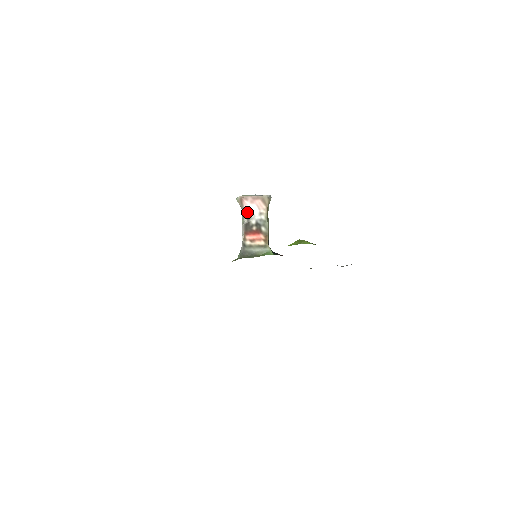
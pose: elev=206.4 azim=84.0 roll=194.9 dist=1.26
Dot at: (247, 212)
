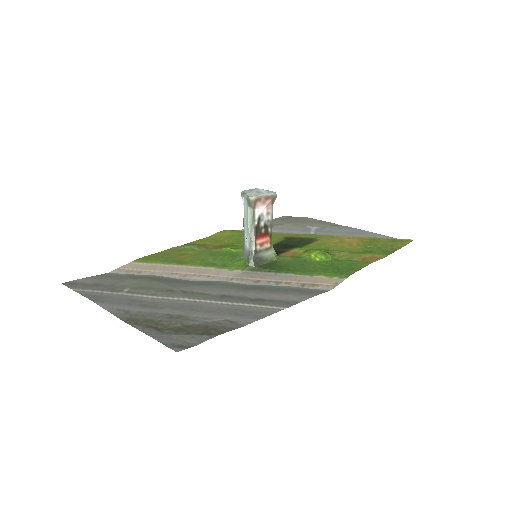
Dot at: (258, 214)
